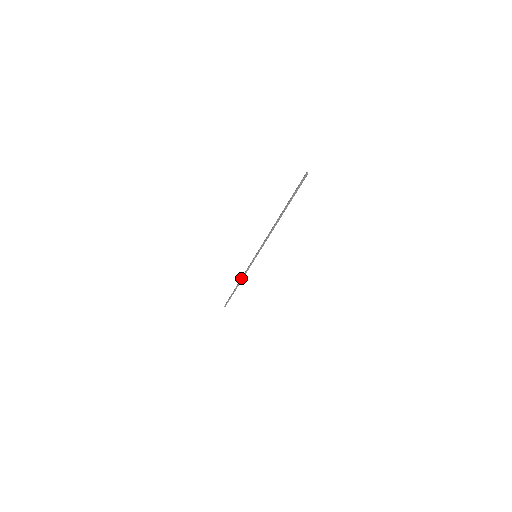
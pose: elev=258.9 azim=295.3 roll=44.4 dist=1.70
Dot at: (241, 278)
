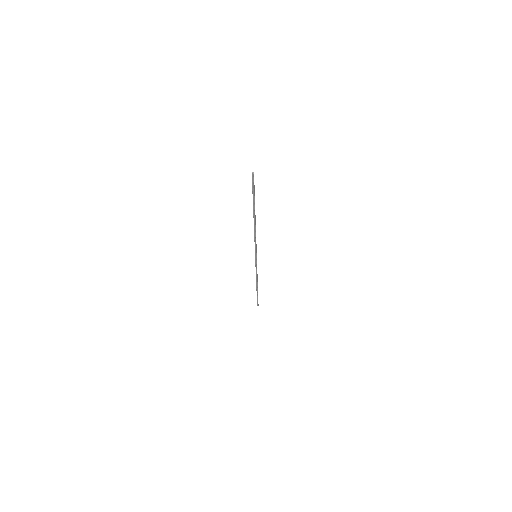
Dot at: occluded
